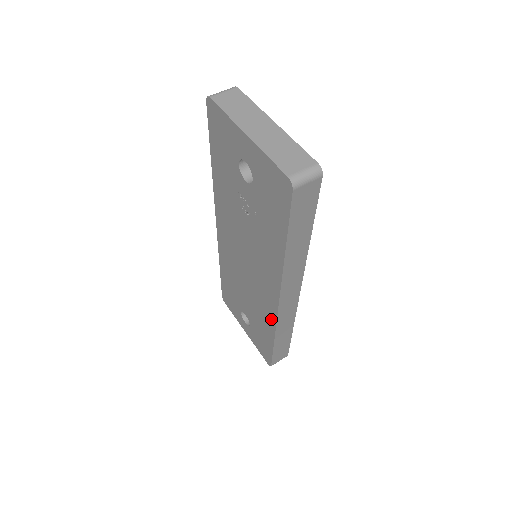
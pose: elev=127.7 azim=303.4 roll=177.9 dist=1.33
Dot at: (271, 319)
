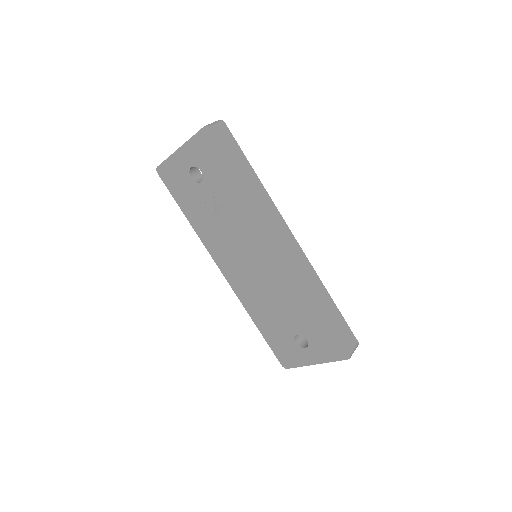
Dot at: (298, 281)
